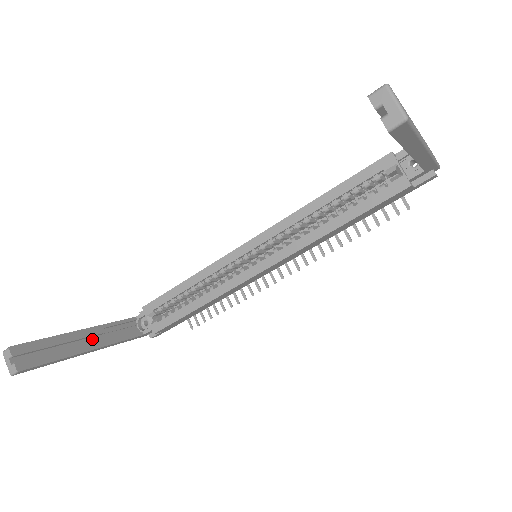
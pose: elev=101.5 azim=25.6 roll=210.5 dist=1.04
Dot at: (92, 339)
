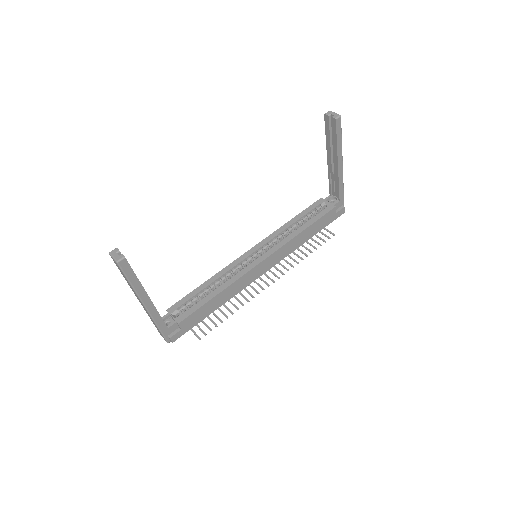
Dot at: occluded
